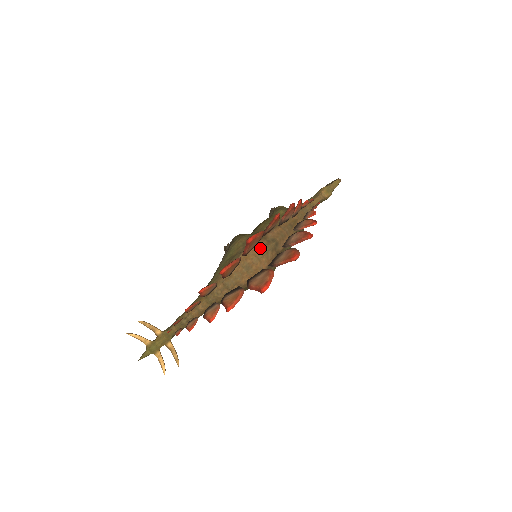
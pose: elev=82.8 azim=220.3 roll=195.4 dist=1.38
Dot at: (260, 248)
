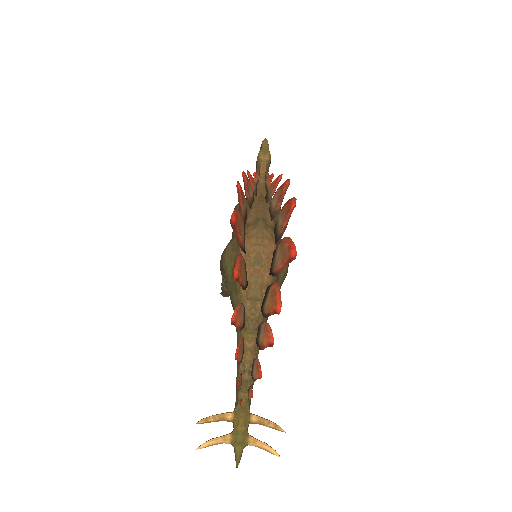
Dot at: (252, 235)
